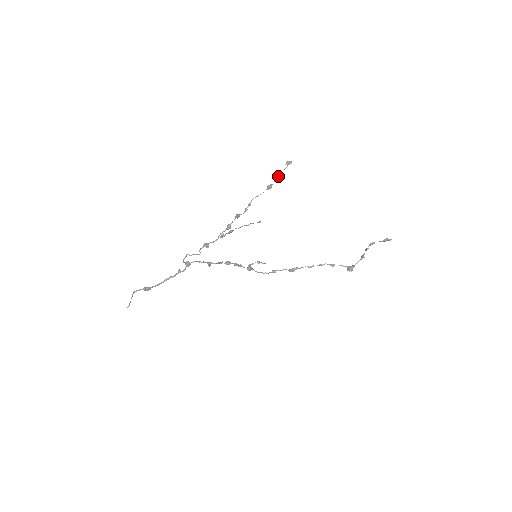
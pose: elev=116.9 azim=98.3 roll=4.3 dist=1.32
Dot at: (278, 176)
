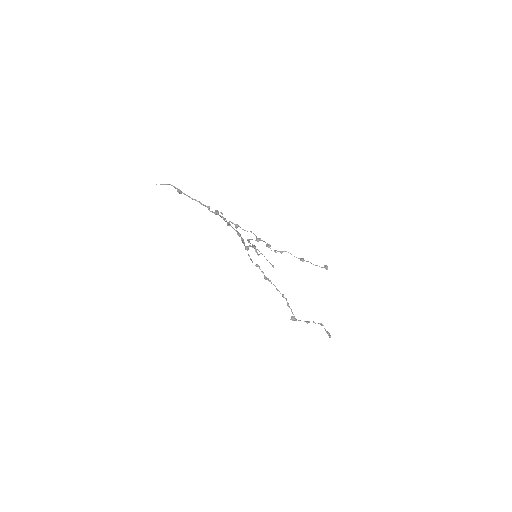
Dot at: (313, 264)
